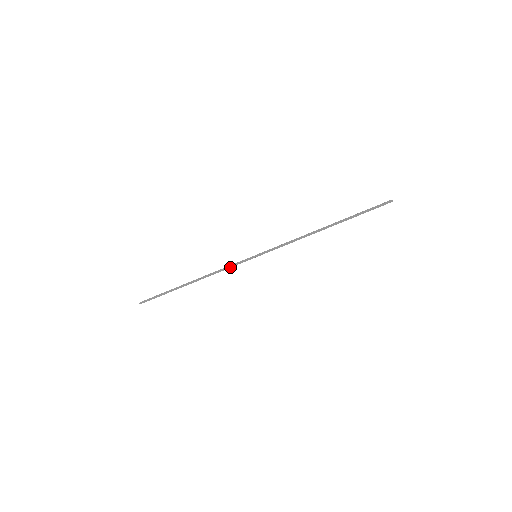
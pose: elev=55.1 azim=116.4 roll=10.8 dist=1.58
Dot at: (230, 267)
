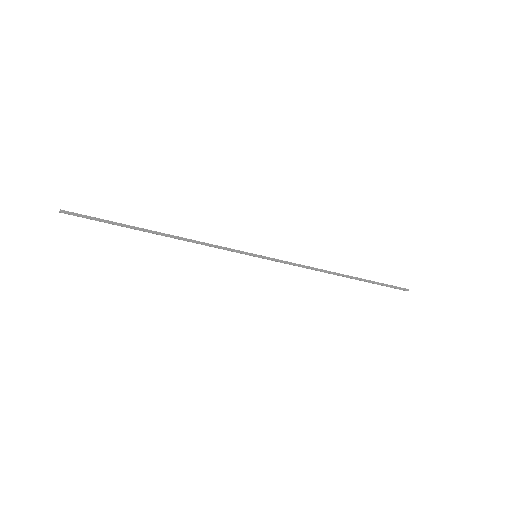
Dot at: (219, 248)
